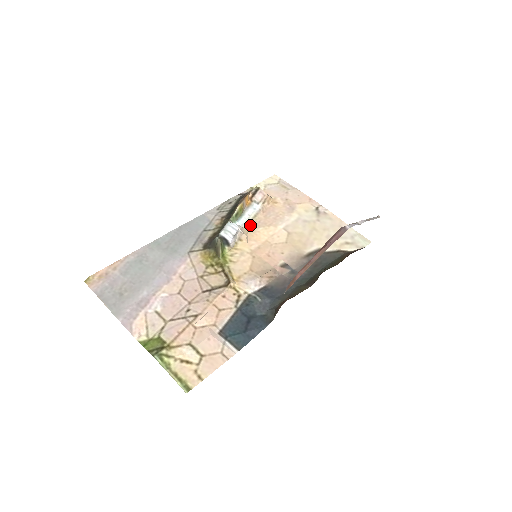
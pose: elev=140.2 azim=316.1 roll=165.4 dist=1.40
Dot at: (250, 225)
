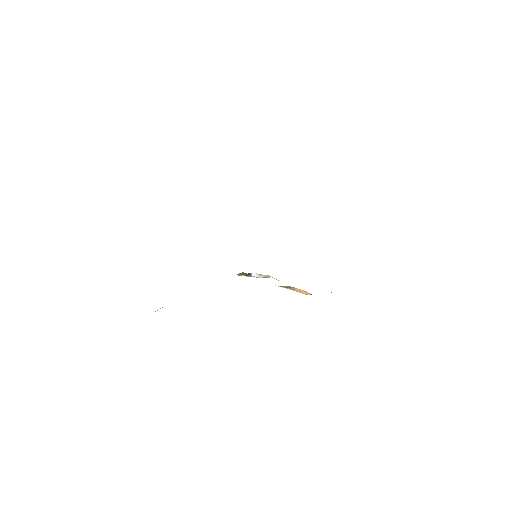
Dot at: occluded
